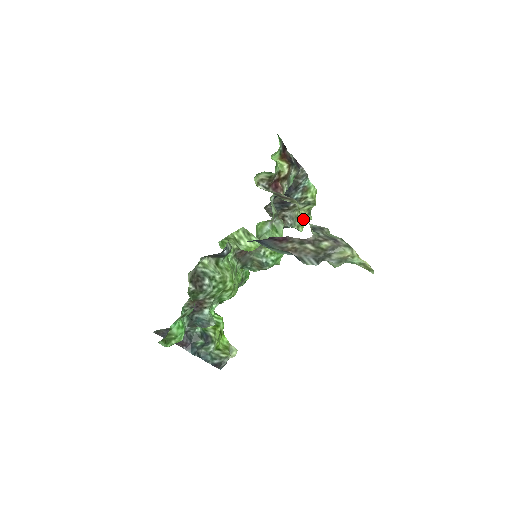
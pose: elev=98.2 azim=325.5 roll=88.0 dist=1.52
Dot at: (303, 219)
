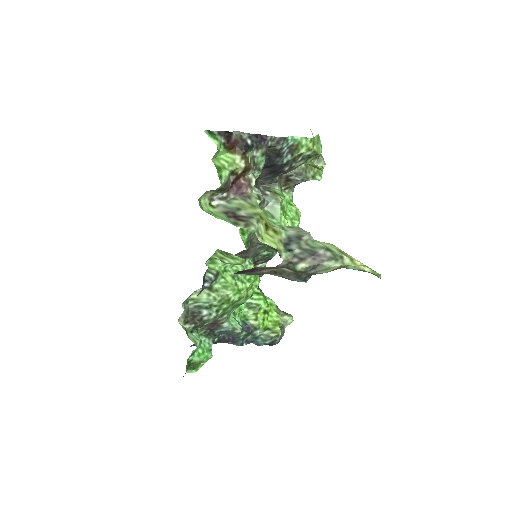
Dot at: (316, 167)
